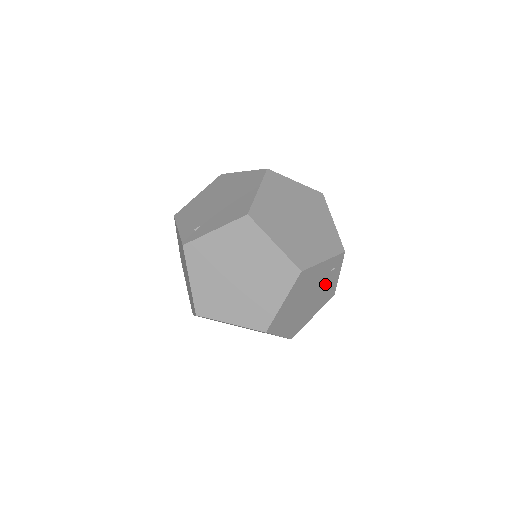
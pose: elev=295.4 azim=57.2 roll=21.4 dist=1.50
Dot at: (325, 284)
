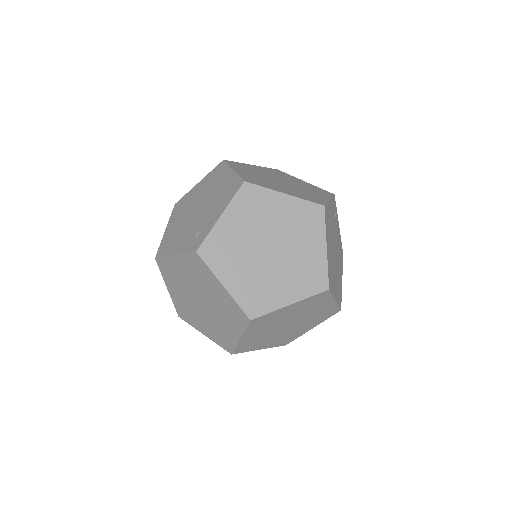
Dot at: (336, 235)
